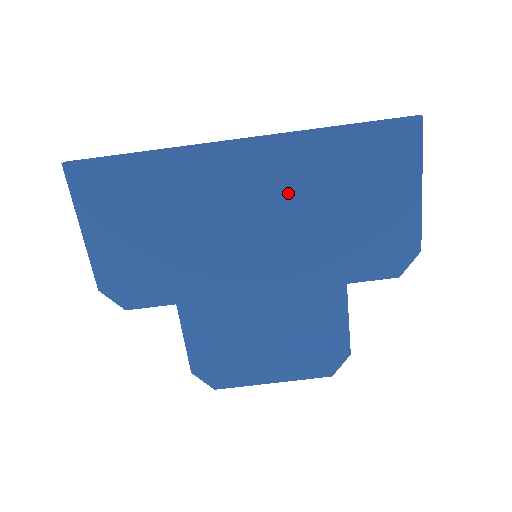
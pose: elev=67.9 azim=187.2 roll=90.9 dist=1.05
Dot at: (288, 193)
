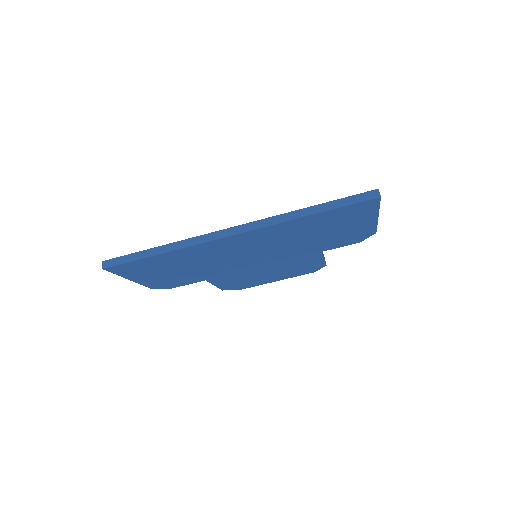
Dot at: (276, 240)
